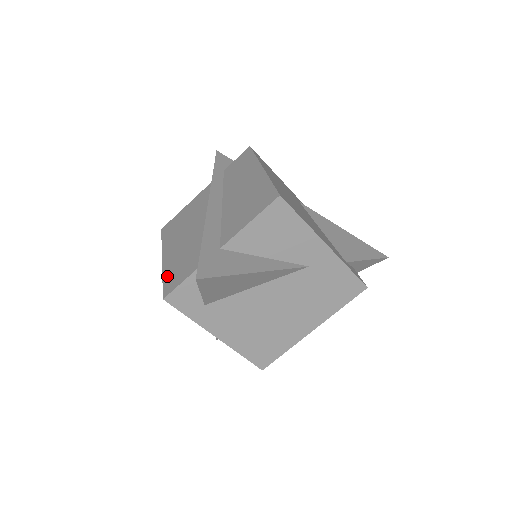
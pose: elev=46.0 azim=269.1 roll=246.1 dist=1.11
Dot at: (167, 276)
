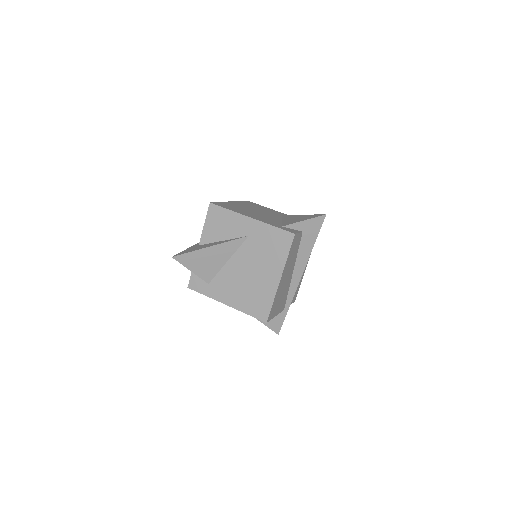
Dot at: occluded
